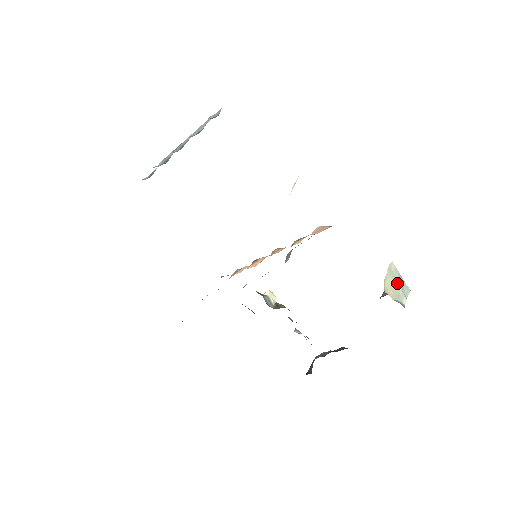
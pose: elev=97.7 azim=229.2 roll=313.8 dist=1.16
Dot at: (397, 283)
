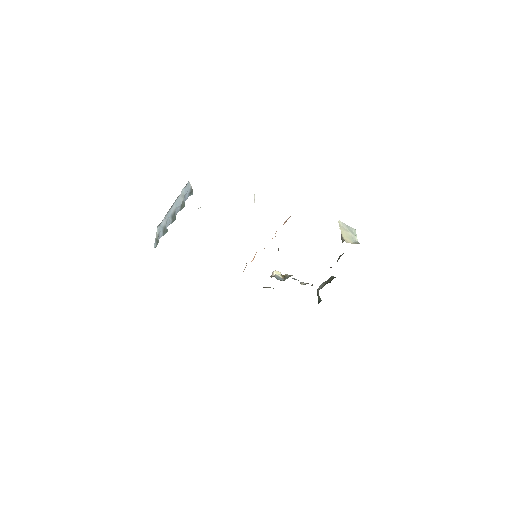
Dot at: (348, 231)
